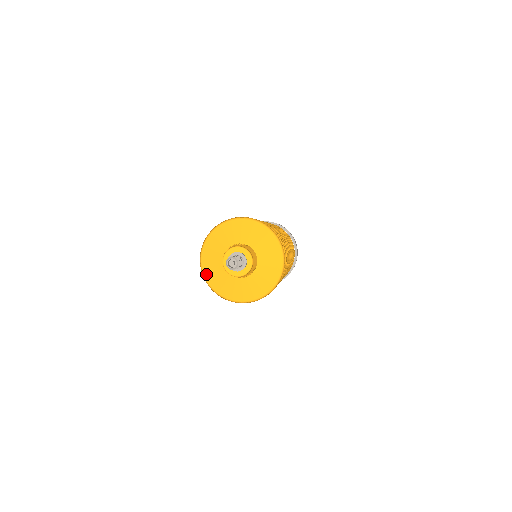
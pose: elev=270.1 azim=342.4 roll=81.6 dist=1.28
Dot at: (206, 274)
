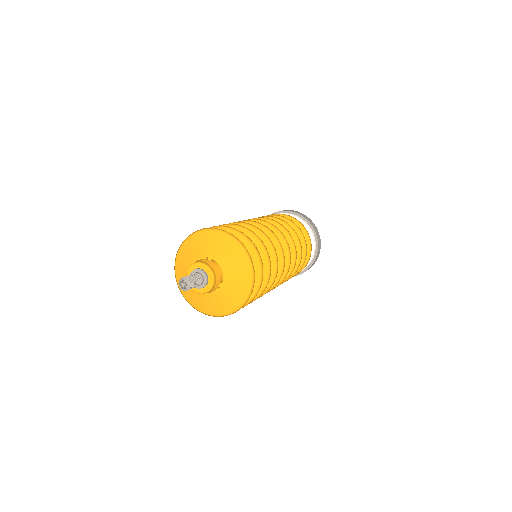
Dot at: (193, 304)
